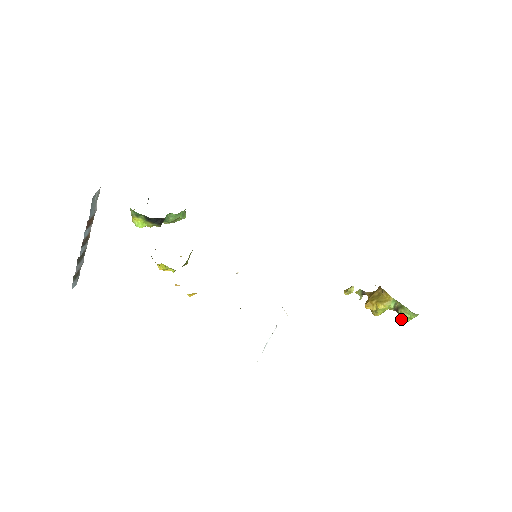
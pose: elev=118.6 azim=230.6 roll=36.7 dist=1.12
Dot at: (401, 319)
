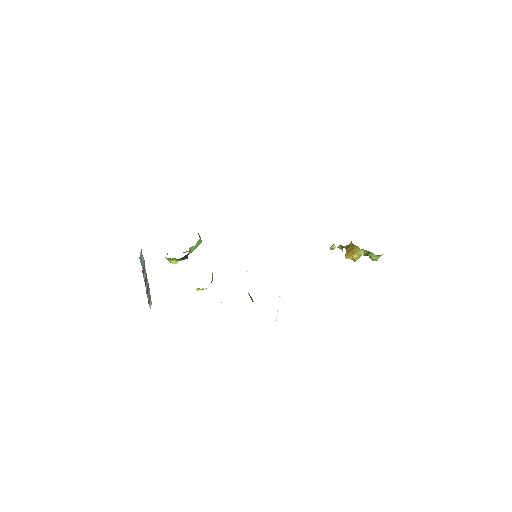
Dot at: (372, 260)
